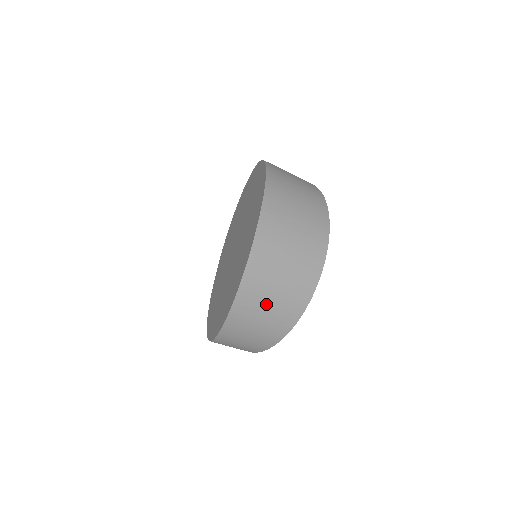
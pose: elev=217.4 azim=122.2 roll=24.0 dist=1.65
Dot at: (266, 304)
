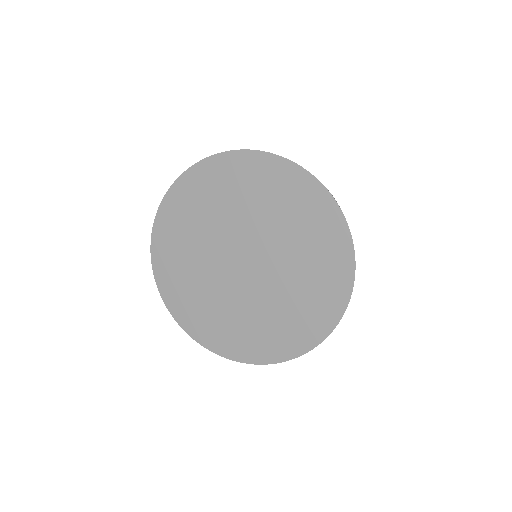
Dot at: occluded
